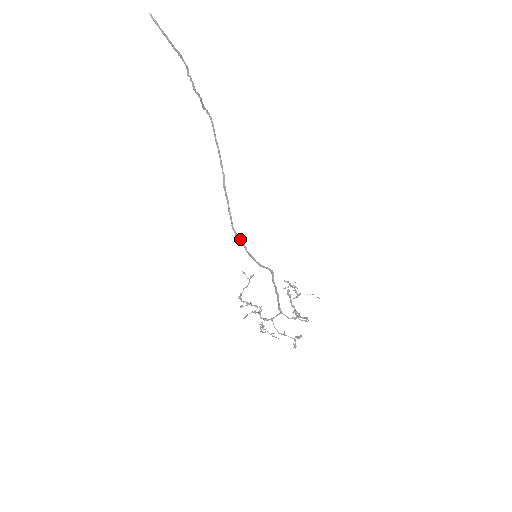
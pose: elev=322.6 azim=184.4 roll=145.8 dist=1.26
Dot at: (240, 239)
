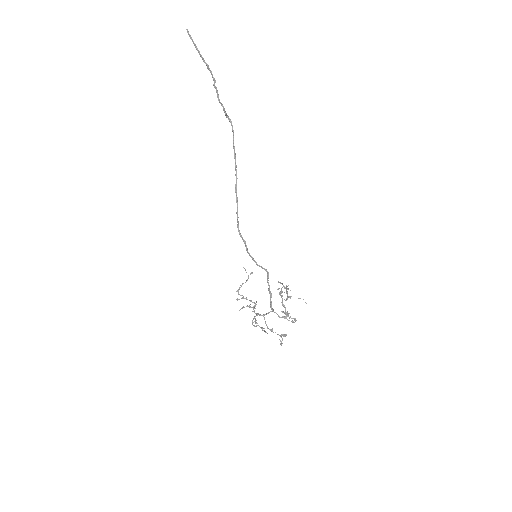
Dot at: (243, 239)
